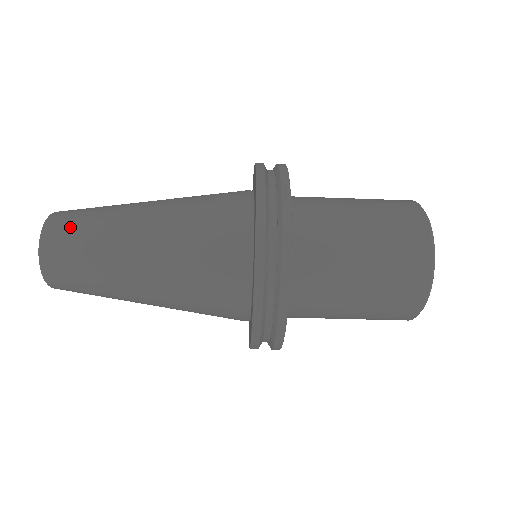
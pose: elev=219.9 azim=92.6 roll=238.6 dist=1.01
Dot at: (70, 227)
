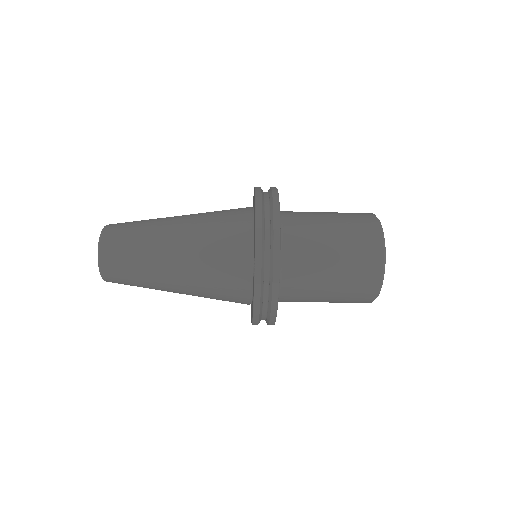
Dot at: (127, 222)
